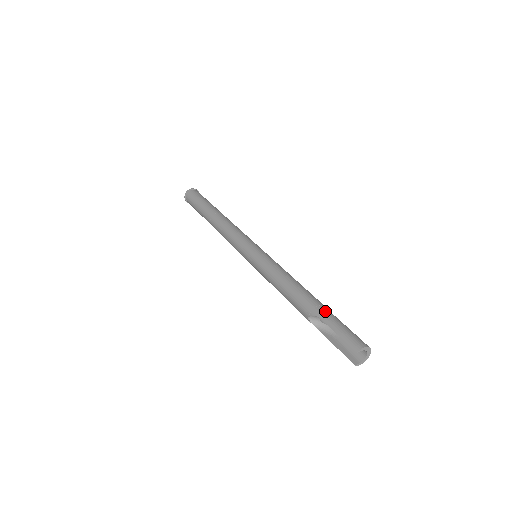
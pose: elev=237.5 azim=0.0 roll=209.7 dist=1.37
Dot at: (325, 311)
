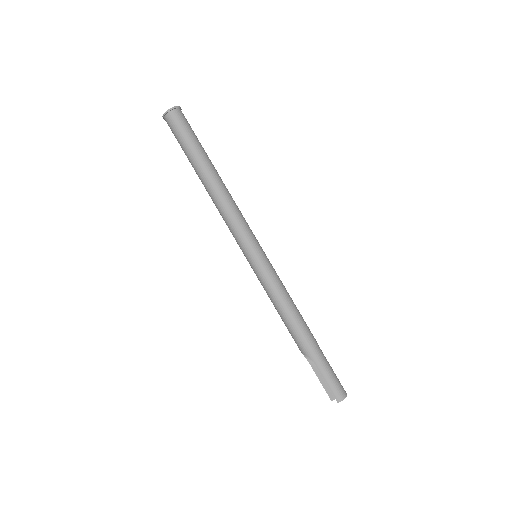
Dot at: (319, 356)
